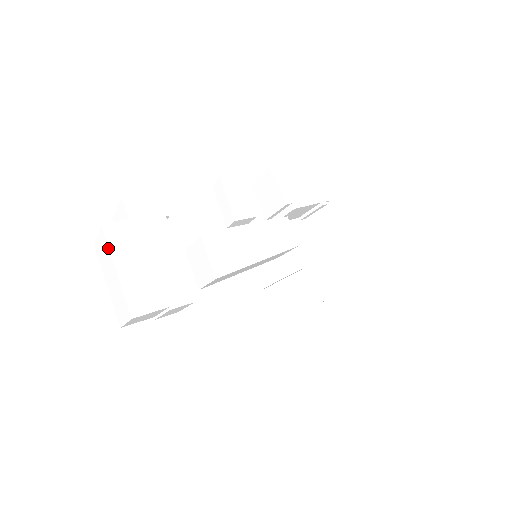
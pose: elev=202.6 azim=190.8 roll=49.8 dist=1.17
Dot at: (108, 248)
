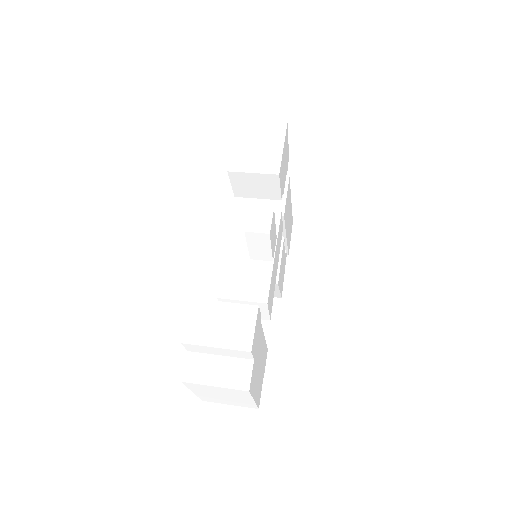
Dot at: (250, 396)
